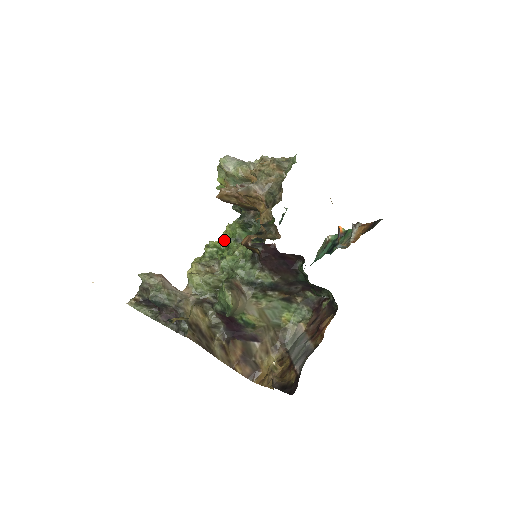
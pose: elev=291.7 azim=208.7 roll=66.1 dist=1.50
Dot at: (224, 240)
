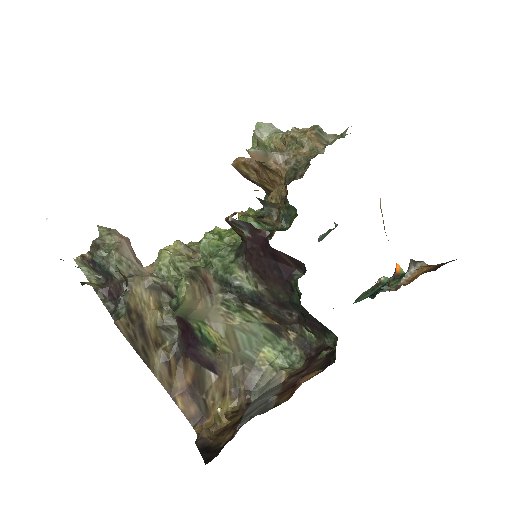
Dot at: (232, 229)
